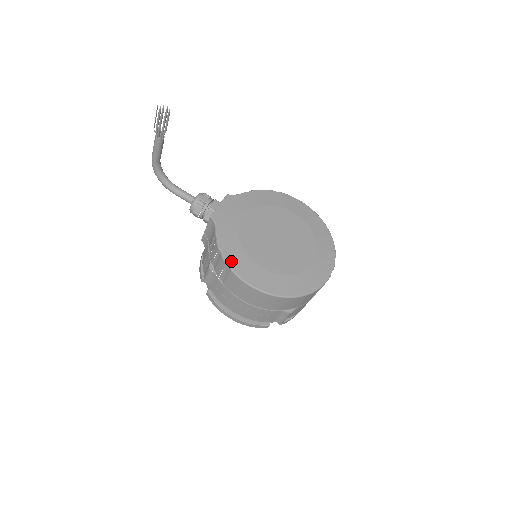
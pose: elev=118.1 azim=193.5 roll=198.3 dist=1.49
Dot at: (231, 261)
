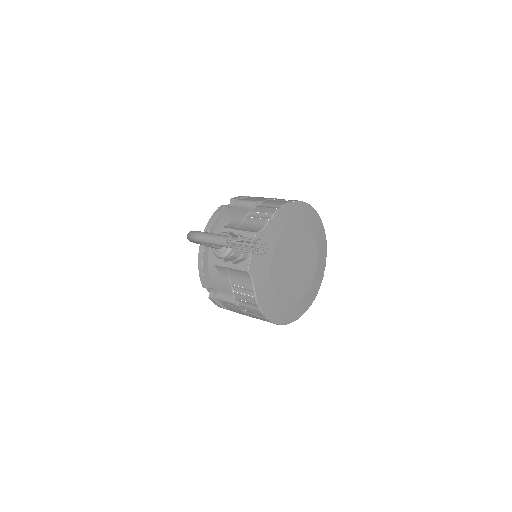
Dot at: (267, 312)
